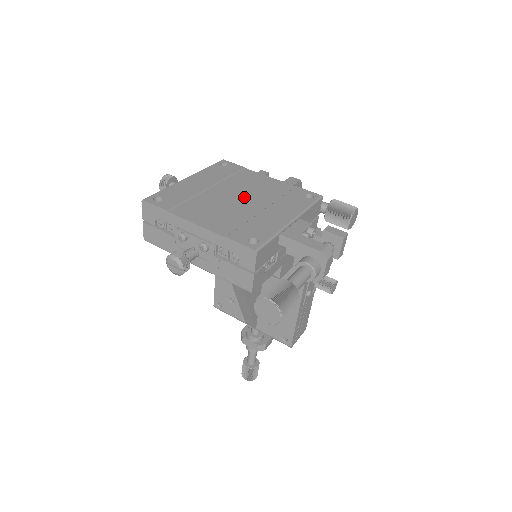
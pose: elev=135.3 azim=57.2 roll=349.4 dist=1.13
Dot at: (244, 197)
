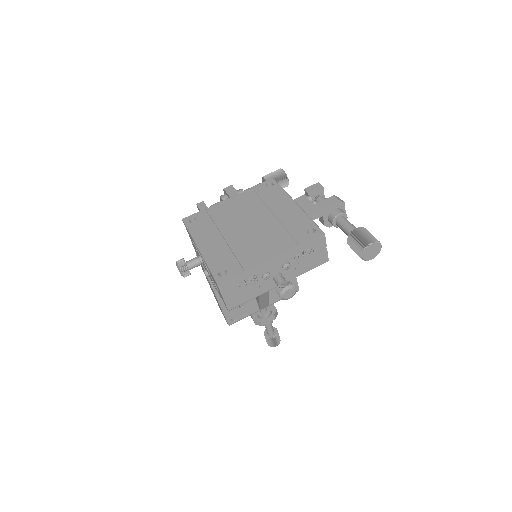
Dot at: (250, 221)
